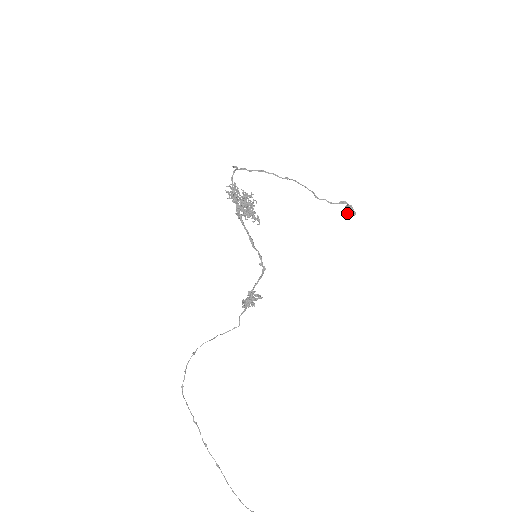
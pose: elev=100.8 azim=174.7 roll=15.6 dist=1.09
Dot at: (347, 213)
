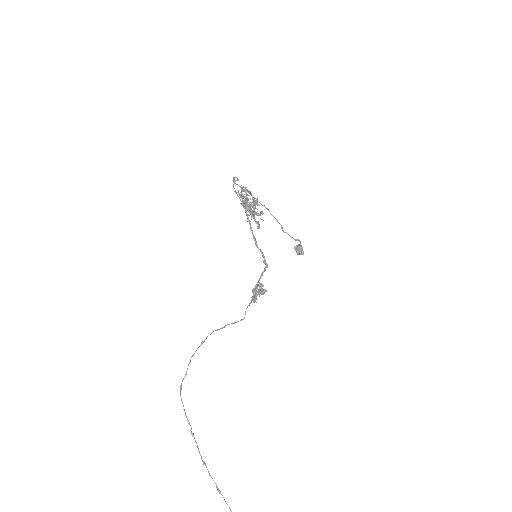
Dot at: (297, 252)
